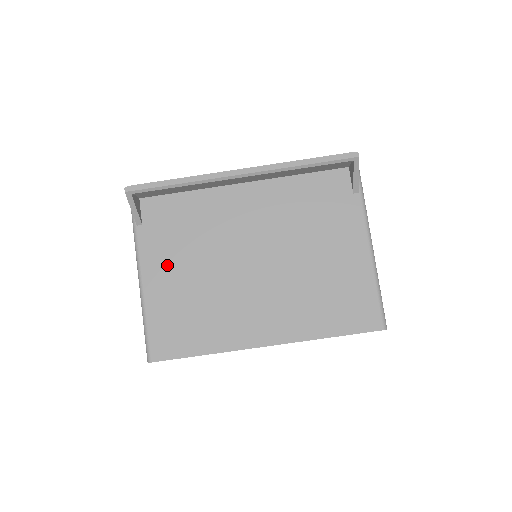
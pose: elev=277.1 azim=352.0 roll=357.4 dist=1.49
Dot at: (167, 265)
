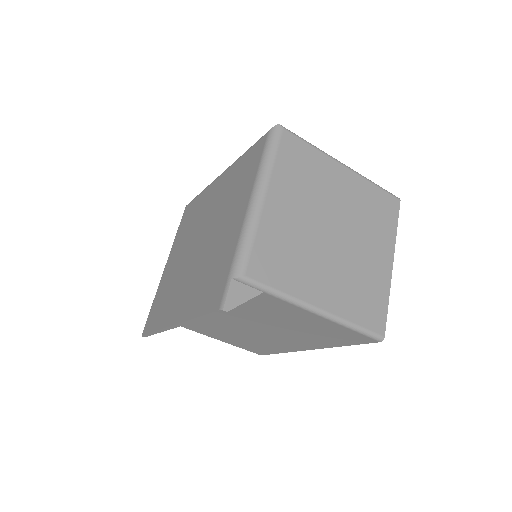
Dot at: (211, 332)
